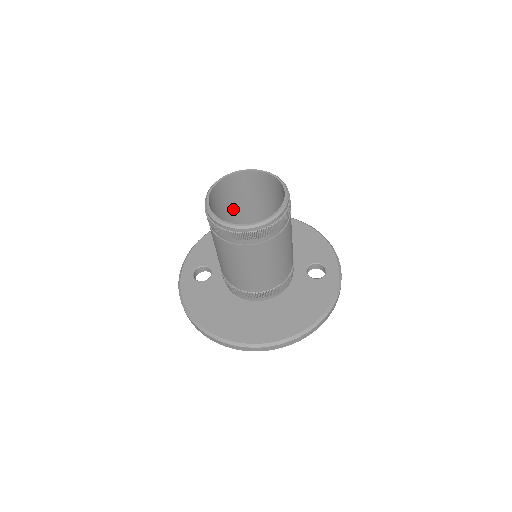
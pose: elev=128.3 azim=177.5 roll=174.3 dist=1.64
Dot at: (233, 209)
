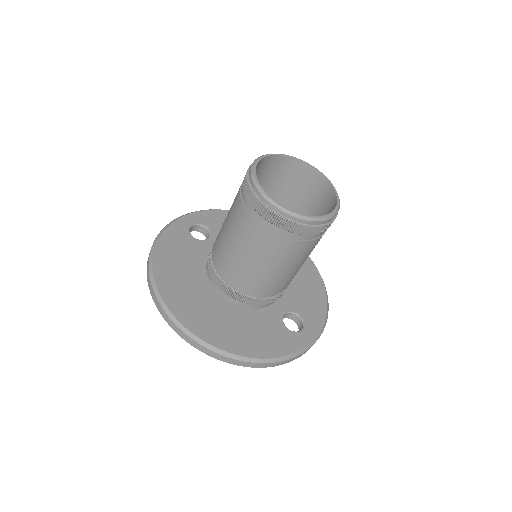
Dot at: (276, 198)
